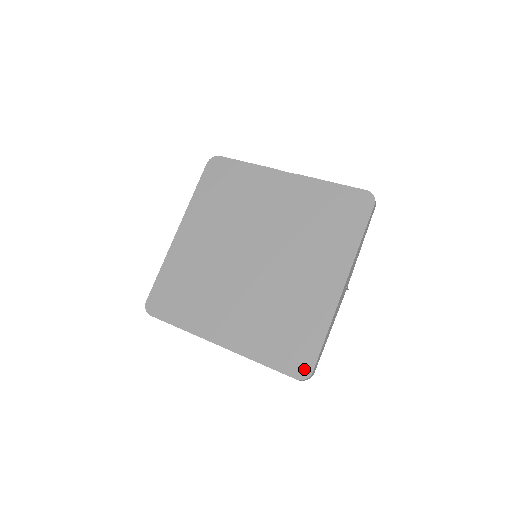
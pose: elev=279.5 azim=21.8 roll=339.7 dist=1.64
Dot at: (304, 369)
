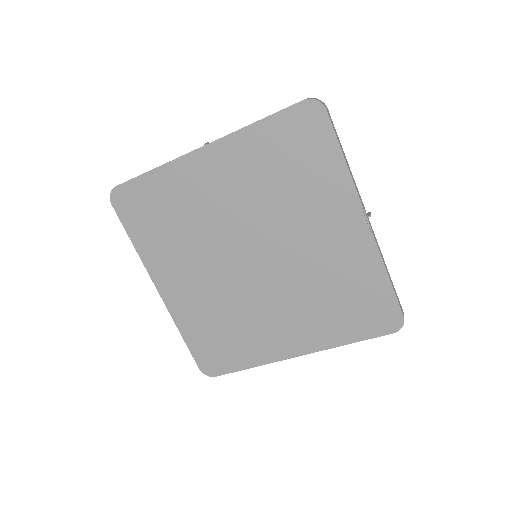
Dot at: (211, 370)
